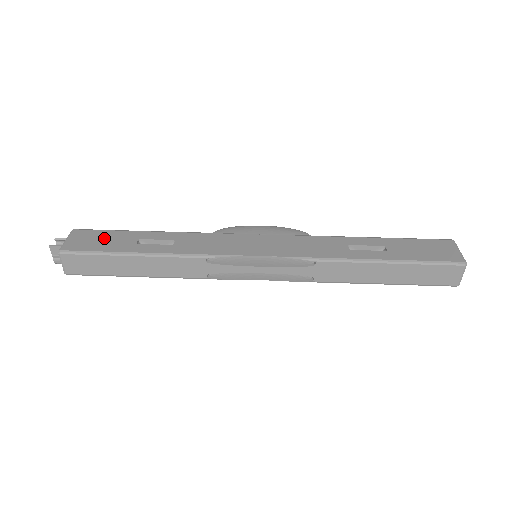
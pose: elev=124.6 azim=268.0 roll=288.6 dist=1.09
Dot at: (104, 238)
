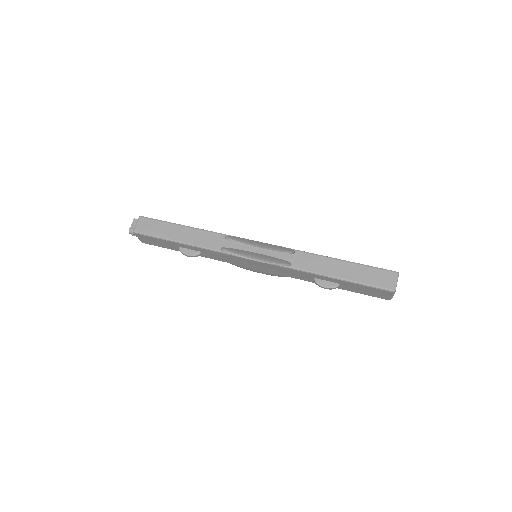
Dot at: occluded
